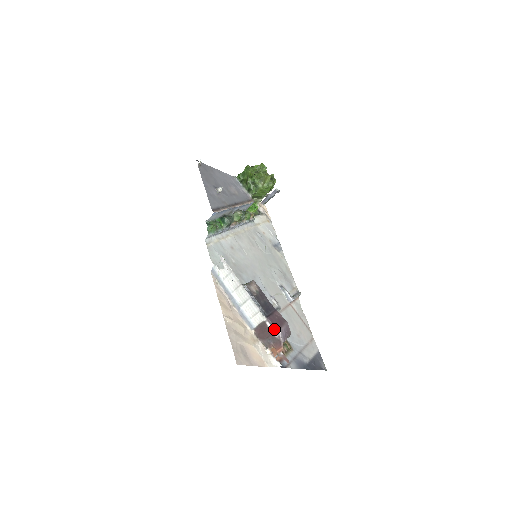
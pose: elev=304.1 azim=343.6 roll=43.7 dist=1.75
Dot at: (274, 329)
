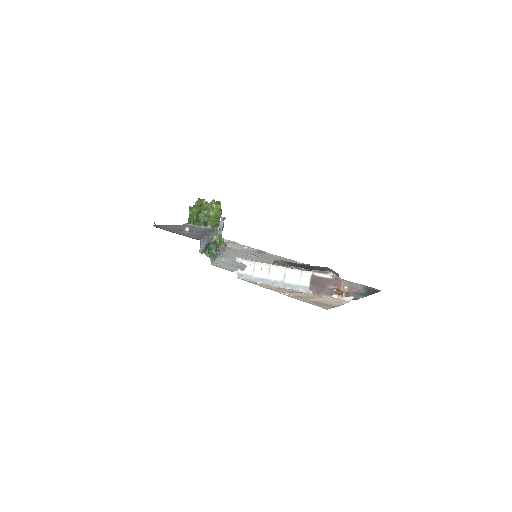
Dot at: (324, 274)
